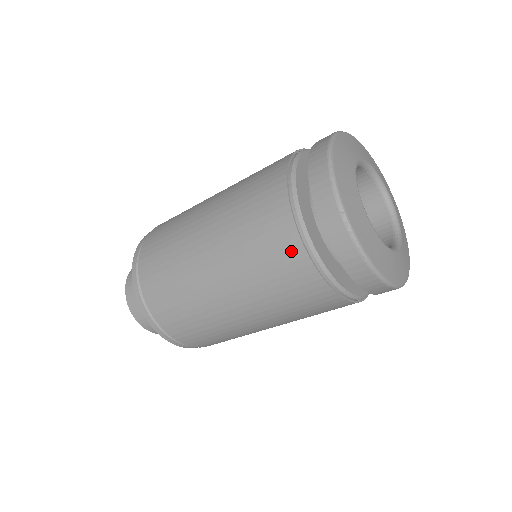
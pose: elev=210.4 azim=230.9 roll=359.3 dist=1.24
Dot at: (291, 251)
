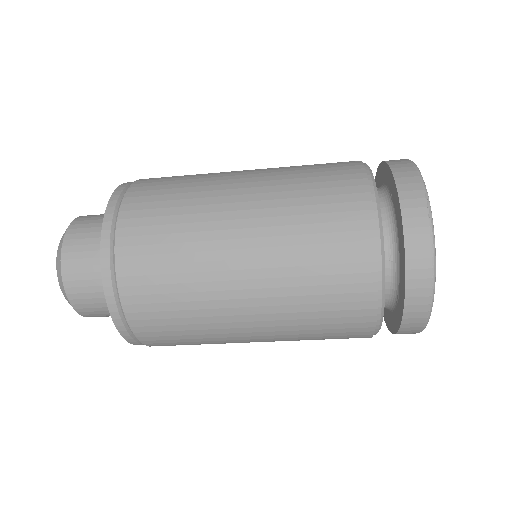
Dot at: (357, 218)
